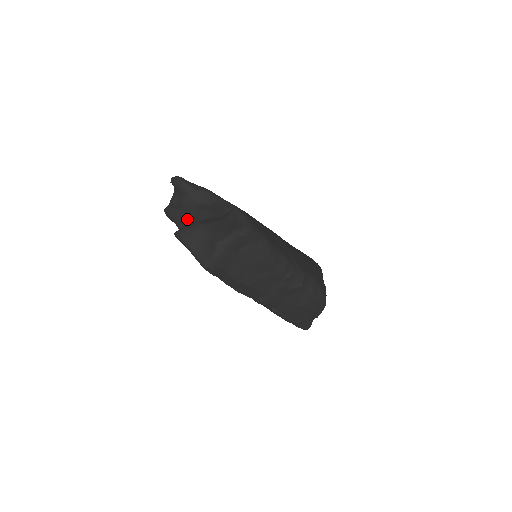
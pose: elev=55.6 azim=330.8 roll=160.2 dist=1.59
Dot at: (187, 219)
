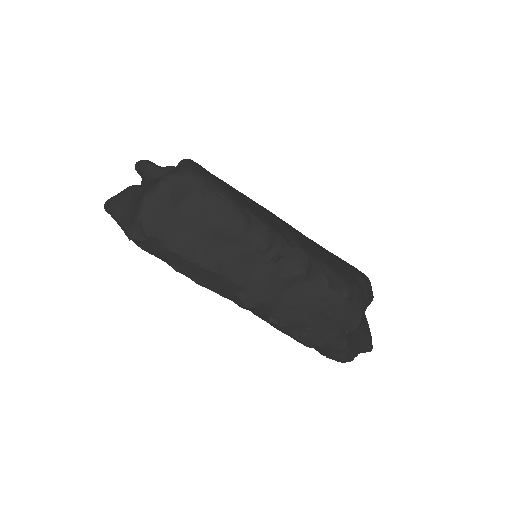
Dot at: occluded
